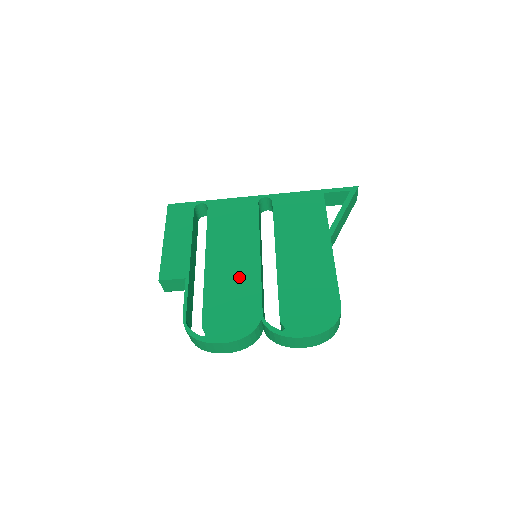
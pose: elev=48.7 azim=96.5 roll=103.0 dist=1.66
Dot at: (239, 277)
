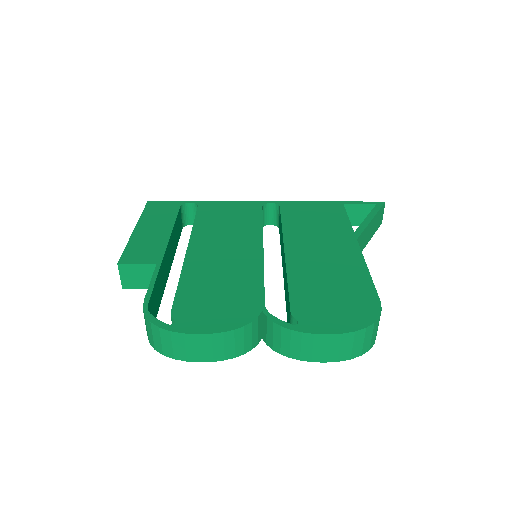
Dot at: (233, 266)
